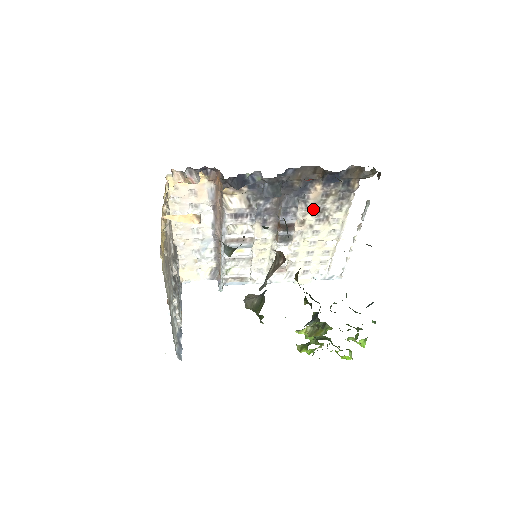
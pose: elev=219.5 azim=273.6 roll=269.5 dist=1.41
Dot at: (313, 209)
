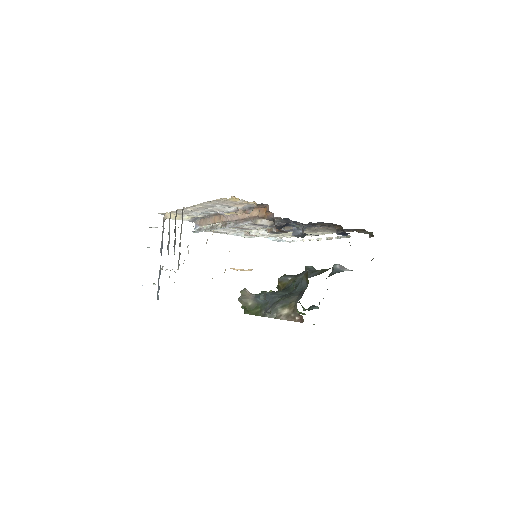
Dot at: (311, 229)
